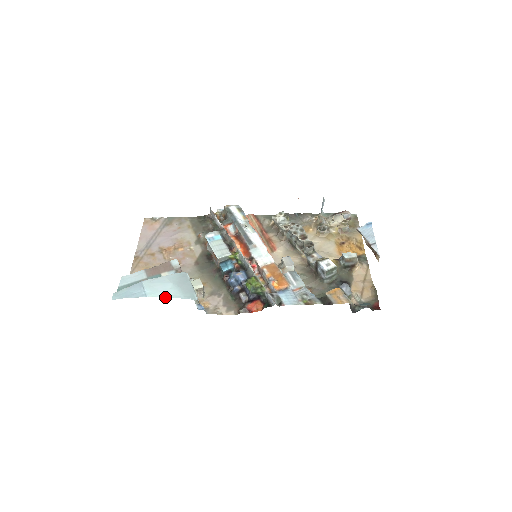
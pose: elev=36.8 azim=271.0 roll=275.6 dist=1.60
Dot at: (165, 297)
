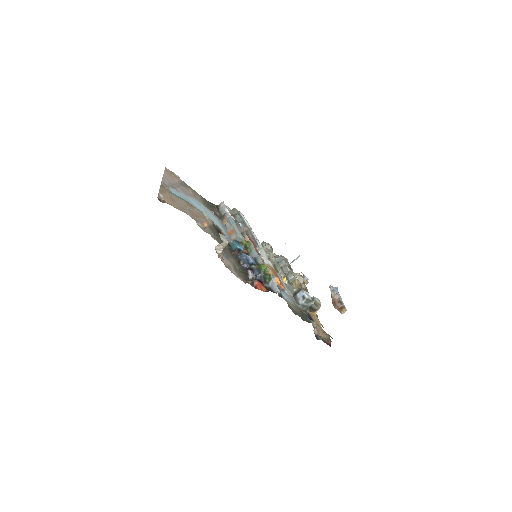
Dot at: occluded
